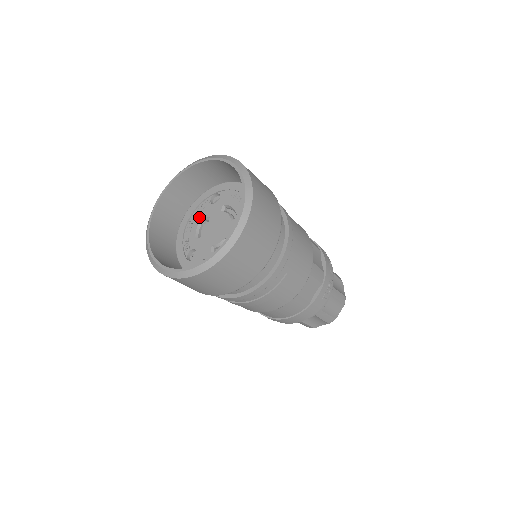
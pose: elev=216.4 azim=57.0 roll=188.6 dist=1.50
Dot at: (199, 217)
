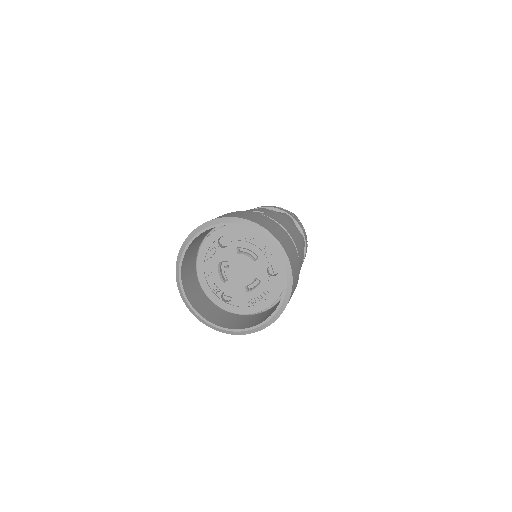
Dot at: (215, 262)
